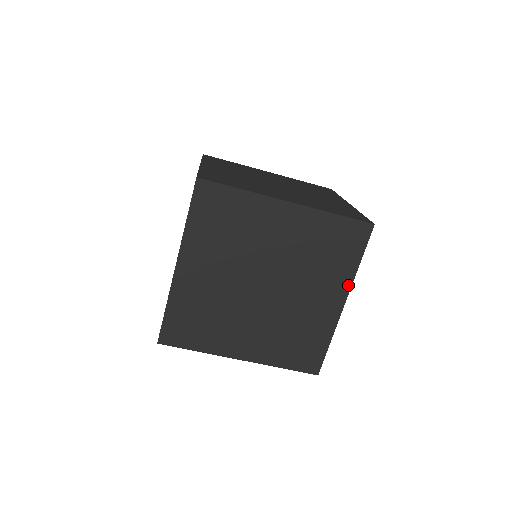
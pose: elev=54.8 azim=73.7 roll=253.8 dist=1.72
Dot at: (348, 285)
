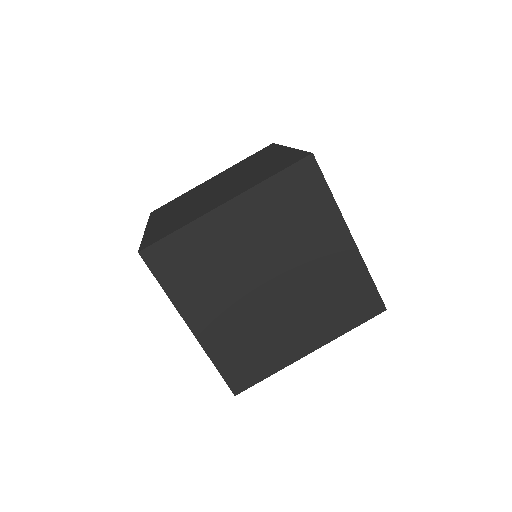
Dot at: (340, 220)
